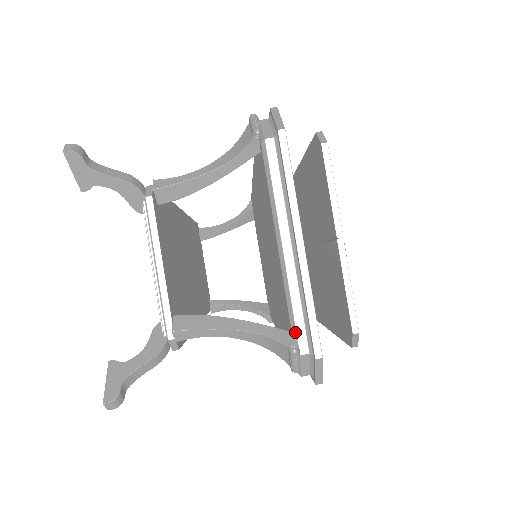
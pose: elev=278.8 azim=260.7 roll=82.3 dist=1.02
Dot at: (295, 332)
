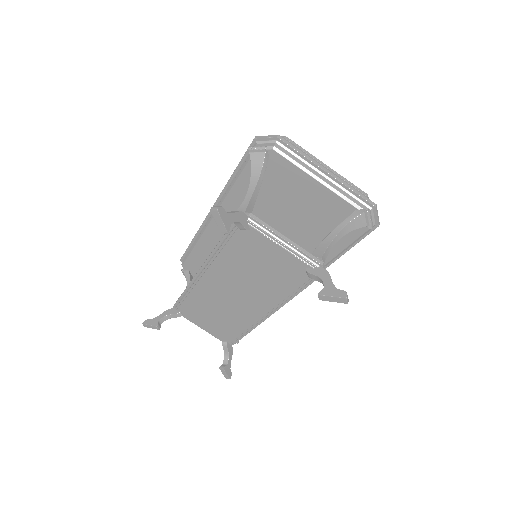
Dot at: (359, 207)
